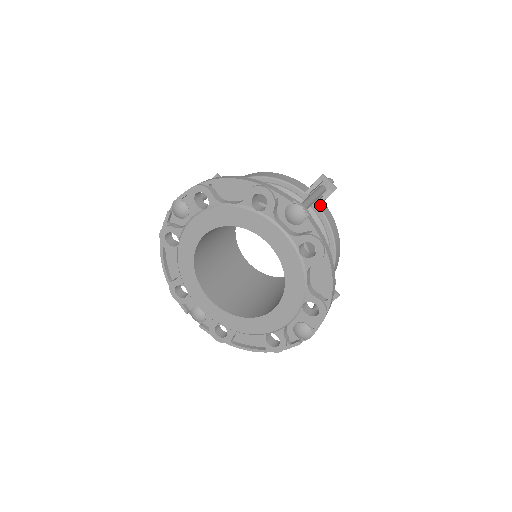
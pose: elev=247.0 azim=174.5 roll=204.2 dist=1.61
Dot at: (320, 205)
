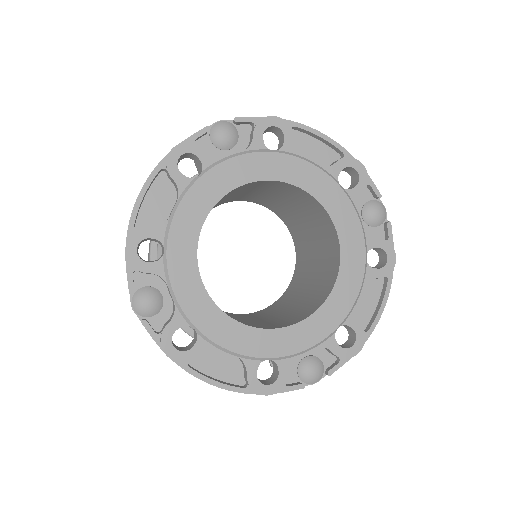
Dot at: occluded
